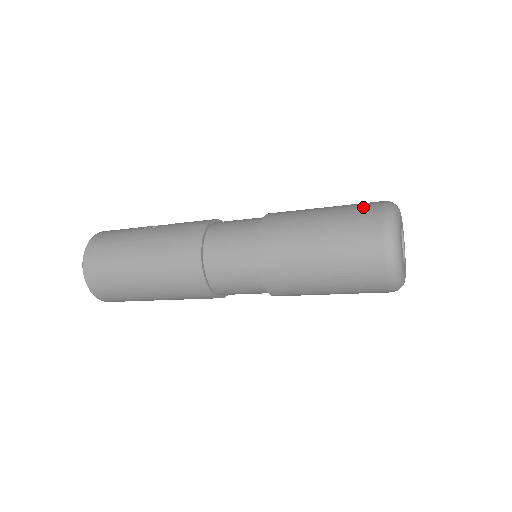
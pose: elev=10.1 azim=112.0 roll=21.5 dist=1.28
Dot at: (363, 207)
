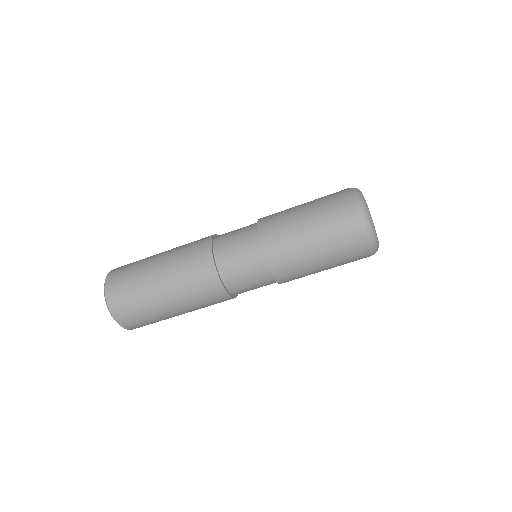
Dot at: occluded
